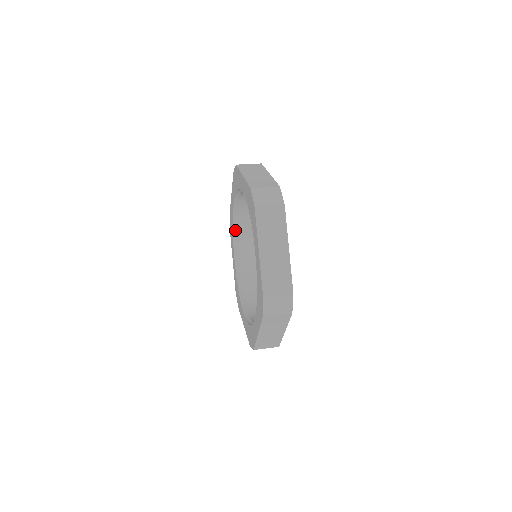
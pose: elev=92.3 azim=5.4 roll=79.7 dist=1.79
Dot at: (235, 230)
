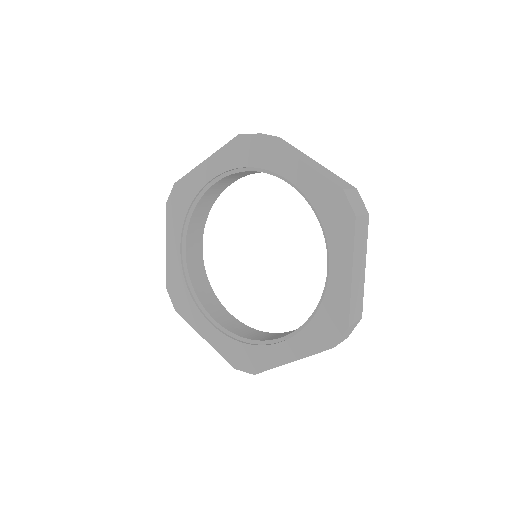
Dot at: (191, 288)
